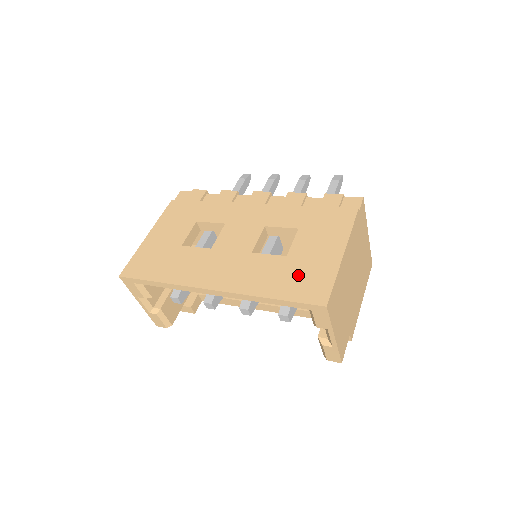
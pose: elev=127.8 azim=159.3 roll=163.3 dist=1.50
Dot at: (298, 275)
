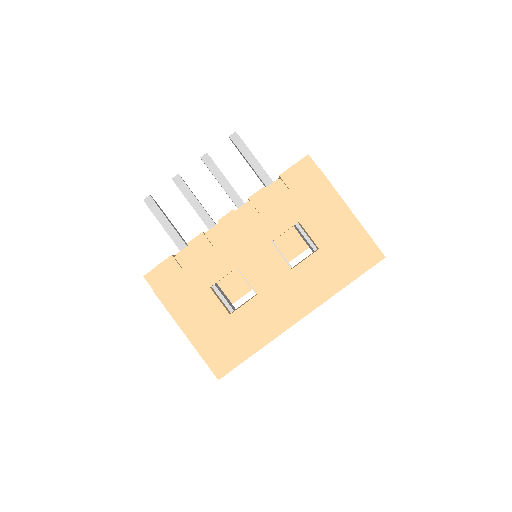
Dot at: (344, 255)
